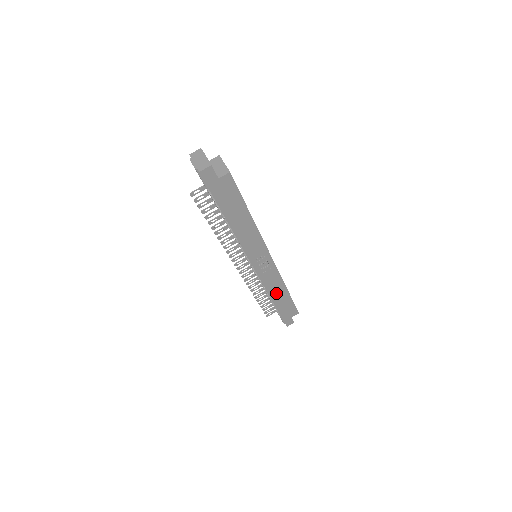
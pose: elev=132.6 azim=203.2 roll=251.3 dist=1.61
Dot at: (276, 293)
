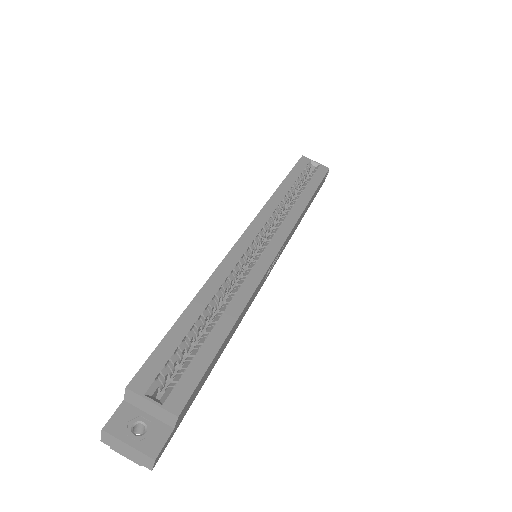
Dot at: (301, 218)
